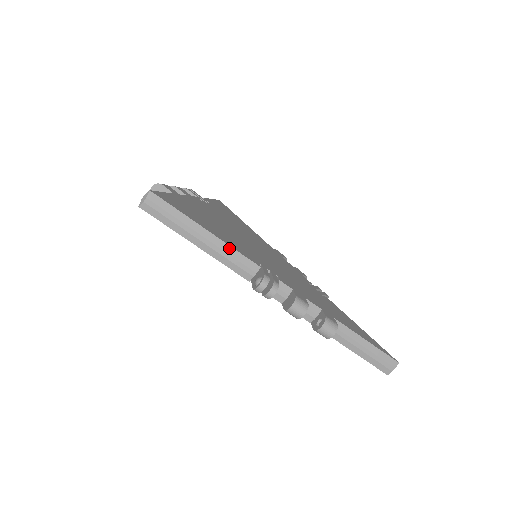
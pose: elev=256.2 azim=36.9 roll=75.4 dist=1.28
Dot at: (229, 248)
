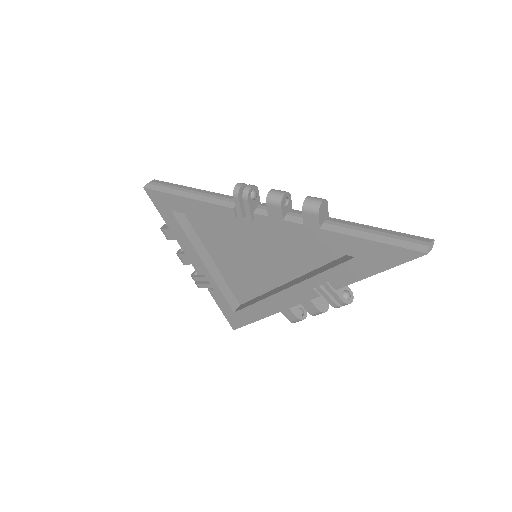
Dot at: (214, 193)
